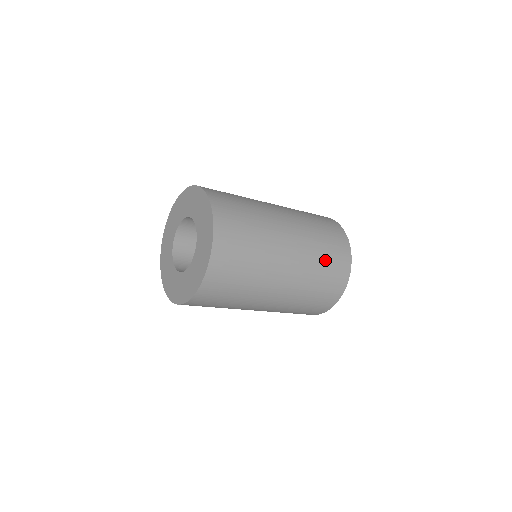
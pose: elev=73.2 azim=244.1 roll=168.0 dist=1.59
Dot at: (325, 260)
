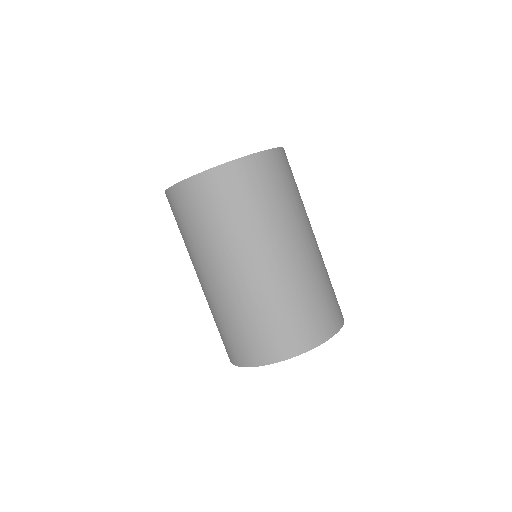
Dot at: occluded
